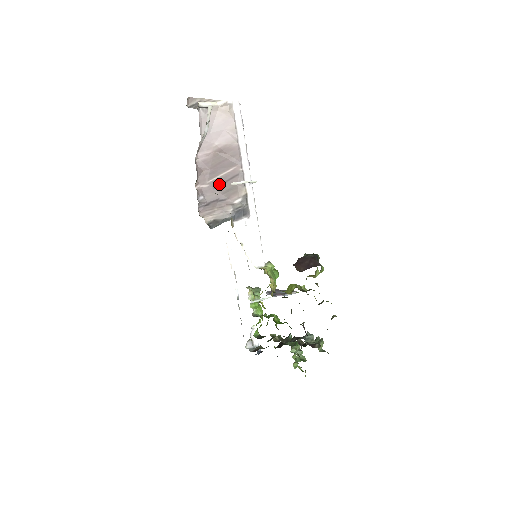
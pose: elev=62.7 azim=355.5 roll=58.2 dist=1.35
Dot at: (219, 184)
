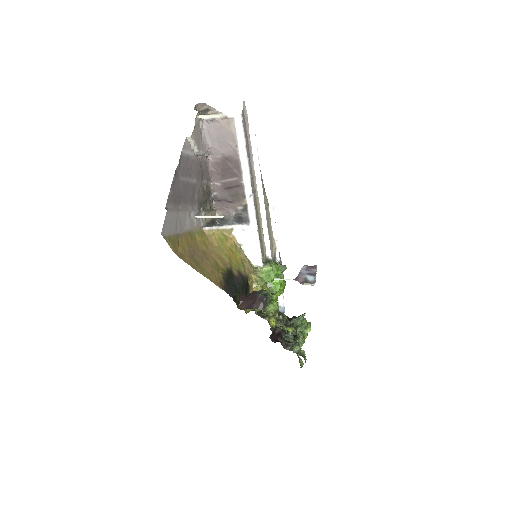
Dot at: (227, 187)
